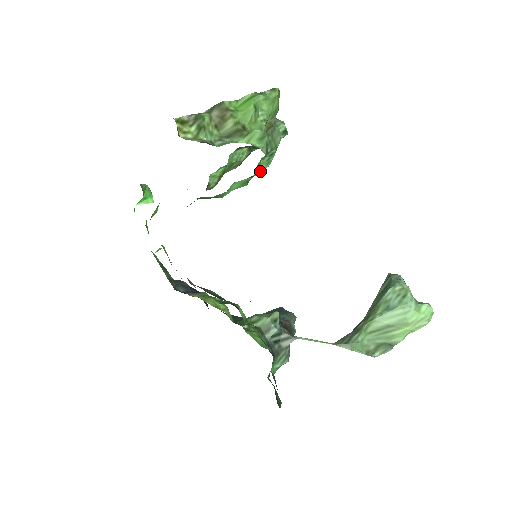
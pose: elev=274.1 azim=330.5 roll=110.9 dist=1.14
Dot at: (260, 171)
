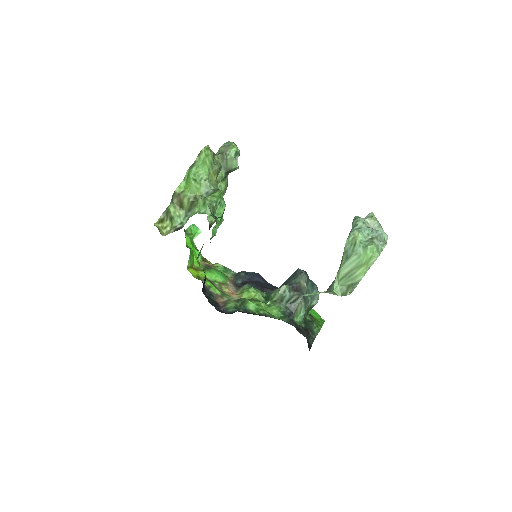
Dot at: (222, 213)
